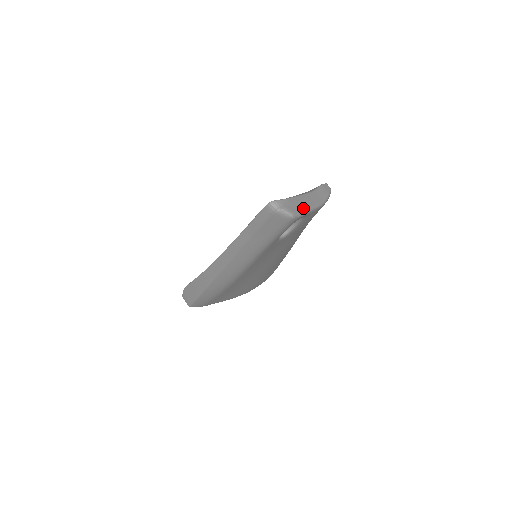
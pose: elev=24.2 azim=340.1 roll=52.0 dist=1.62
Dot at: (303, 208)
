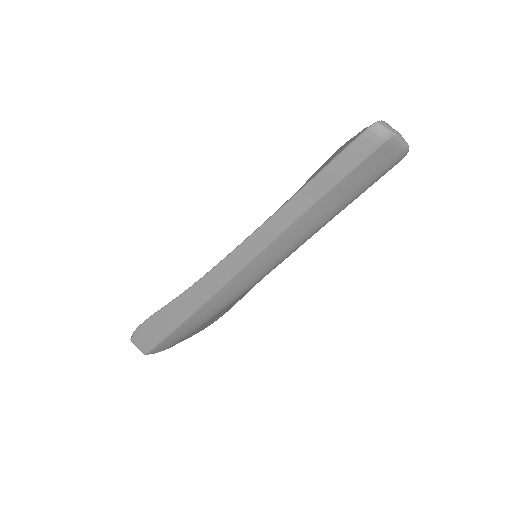
Dot at: occluded
